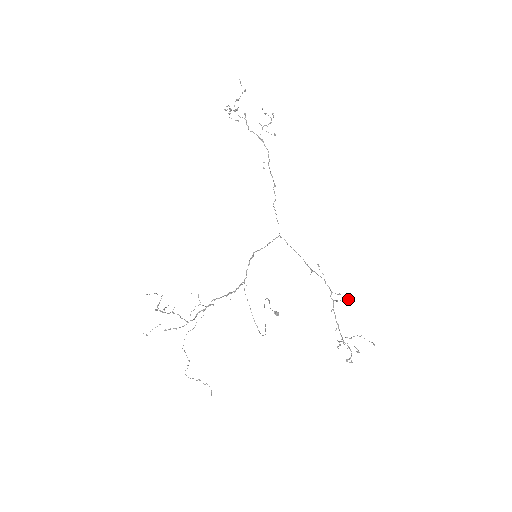
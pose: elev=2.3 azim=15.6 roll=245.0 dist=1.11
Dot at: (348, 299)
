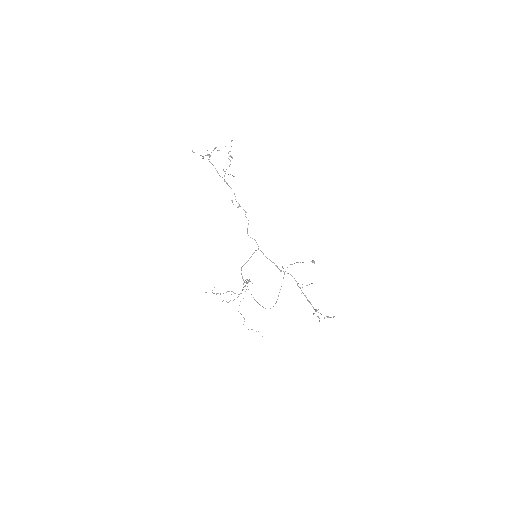
Dot at: occluded
